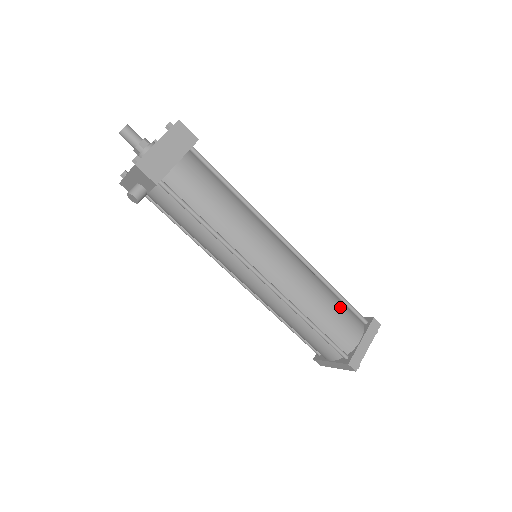
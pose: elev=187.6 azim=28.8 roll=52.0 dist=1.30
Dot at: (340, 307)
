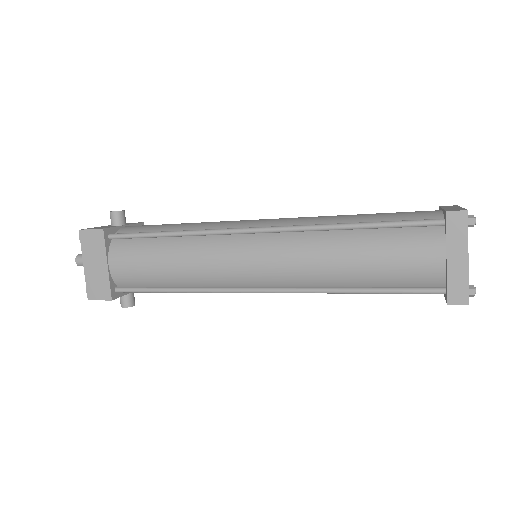
Dot at: (381, 241)
